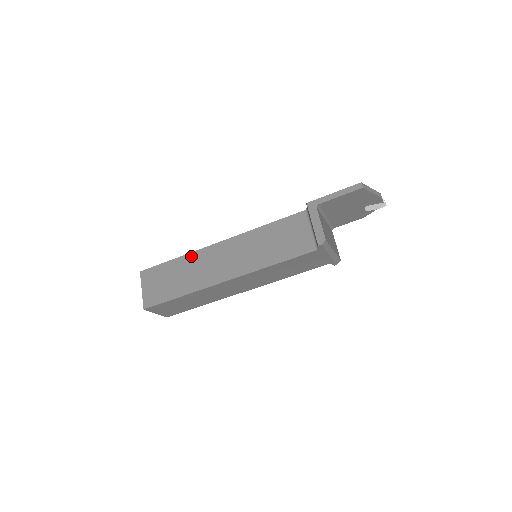
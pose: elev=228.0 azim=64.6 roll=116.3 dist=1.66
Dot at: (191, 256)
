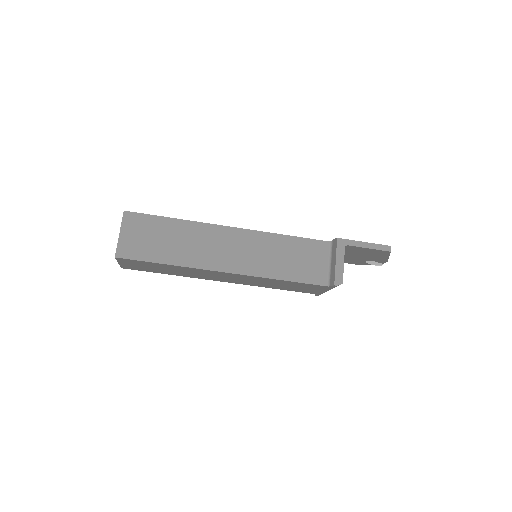
Dot at: (195, 225)
